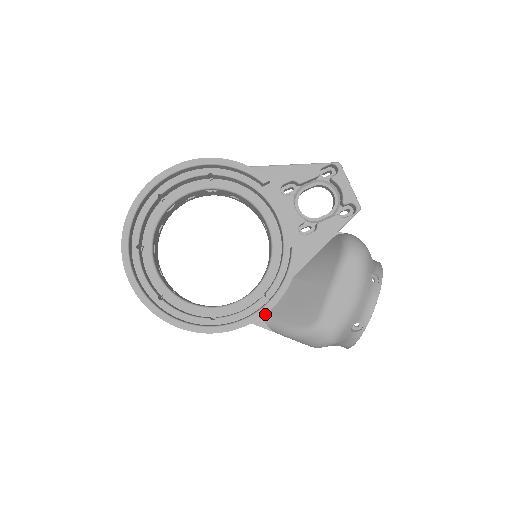
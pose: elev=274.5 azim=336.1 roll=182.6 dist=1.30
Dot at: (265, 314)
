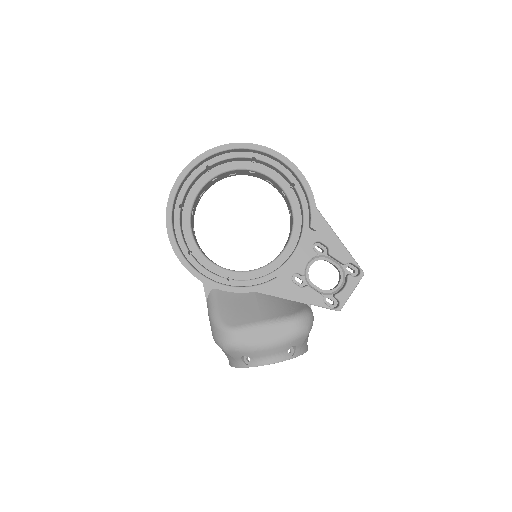
Dot at: (216, 288)
